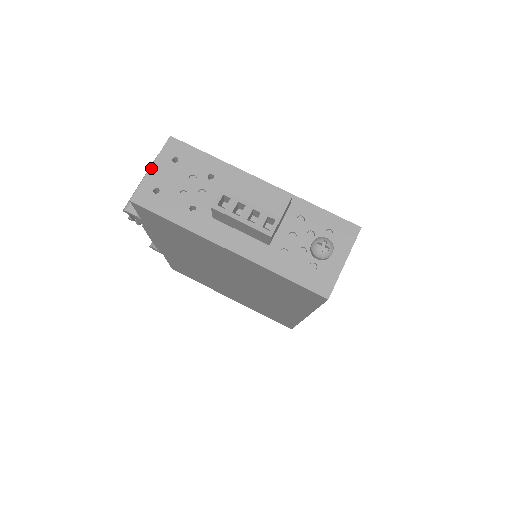
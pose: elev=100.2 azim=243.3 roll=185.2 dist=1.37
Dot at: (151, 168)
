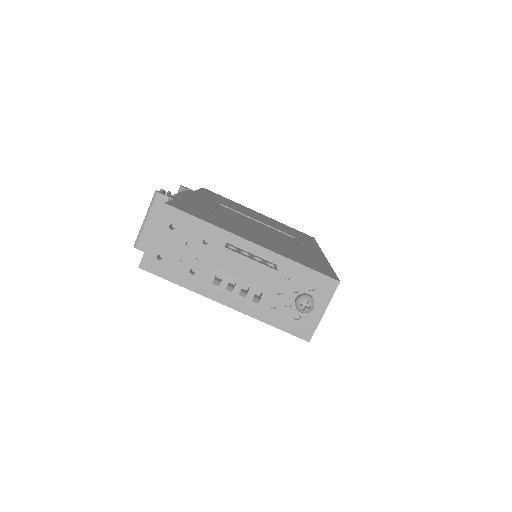
Dot at: (152, 236)
